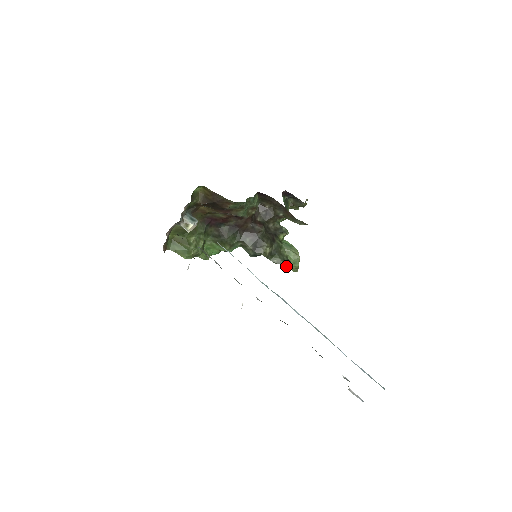
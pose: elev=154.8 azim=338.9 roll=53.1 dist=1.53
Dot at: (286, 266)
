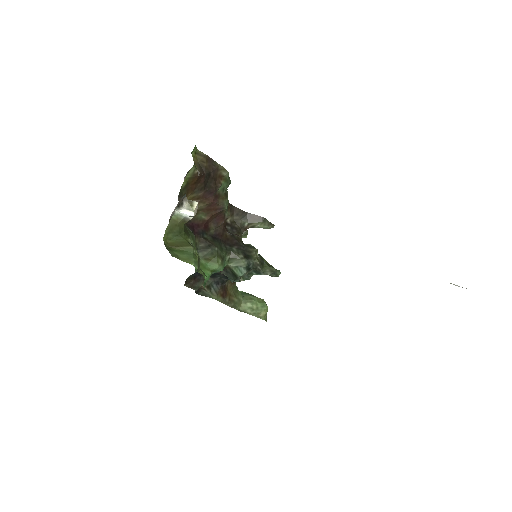
Dot at: (255, 316)
